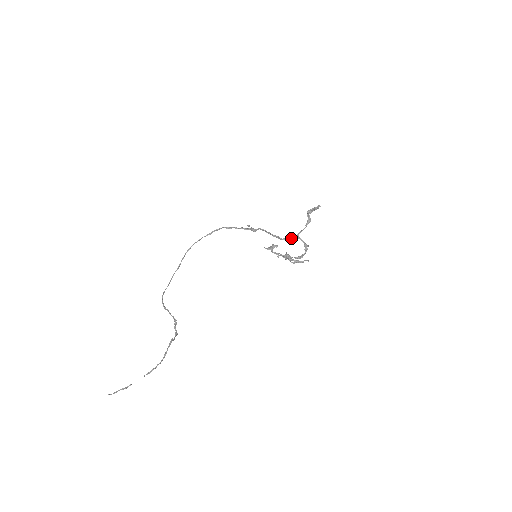
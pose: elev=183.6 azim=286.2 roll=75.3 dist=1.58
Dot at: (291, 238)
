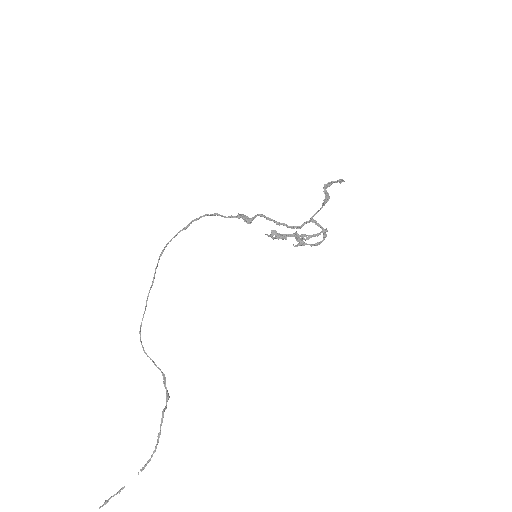
Dot at: (303, 225)
